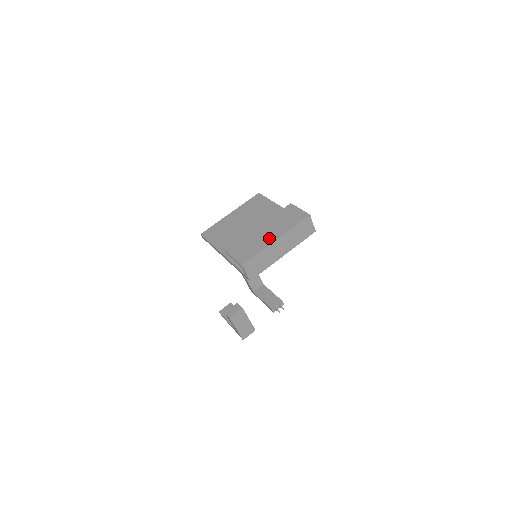
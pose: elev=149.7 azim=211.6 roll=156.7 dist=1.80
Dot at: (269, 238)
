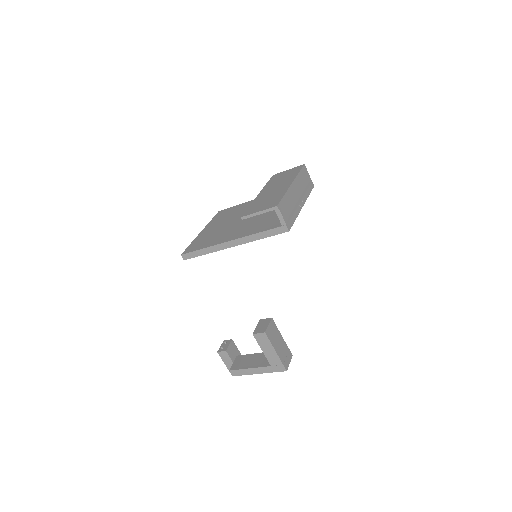
Dot at: (282, 187)
